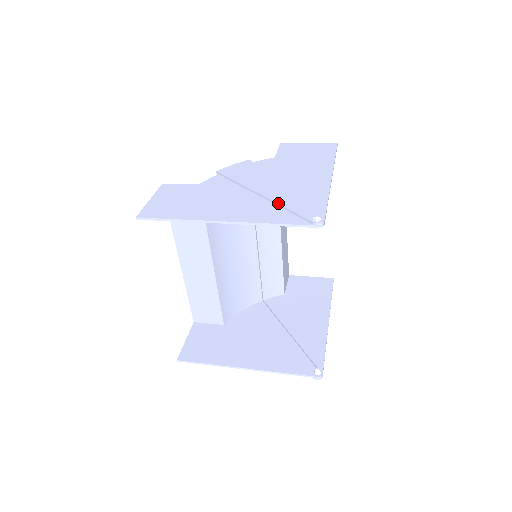
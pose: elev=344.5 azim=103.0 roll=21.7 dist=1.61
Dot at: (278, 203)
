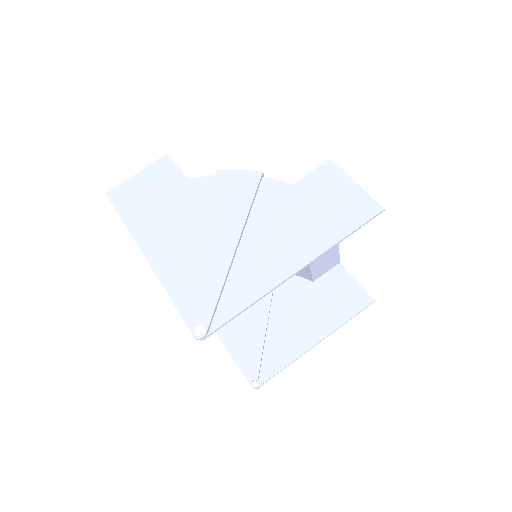
Dot at: (201, 274)
